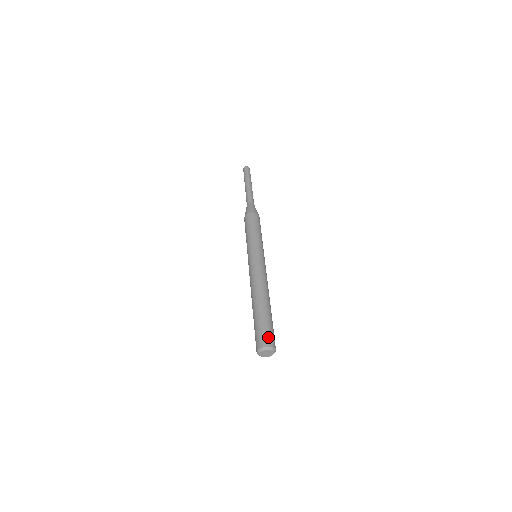
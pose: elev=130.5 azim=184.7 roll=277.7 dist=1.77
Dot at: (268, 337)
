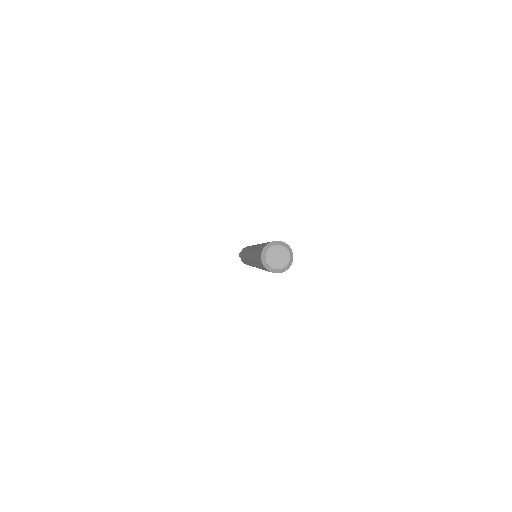
Dot at: occluded
